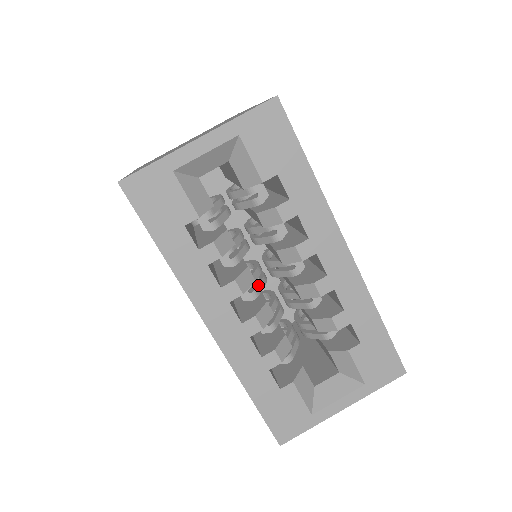
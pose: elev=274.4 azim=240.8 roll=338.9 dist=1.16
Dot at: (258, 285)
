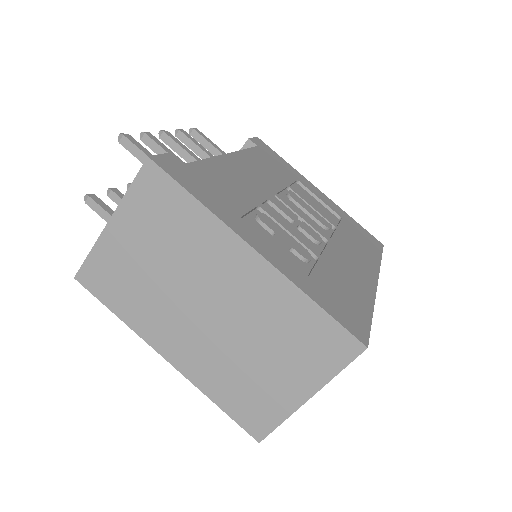
Dot at: occluded
